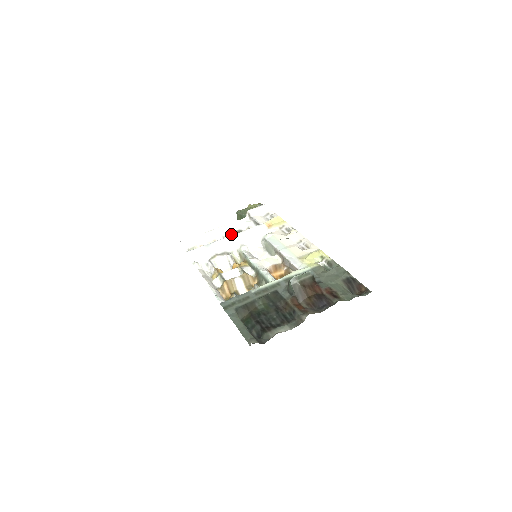
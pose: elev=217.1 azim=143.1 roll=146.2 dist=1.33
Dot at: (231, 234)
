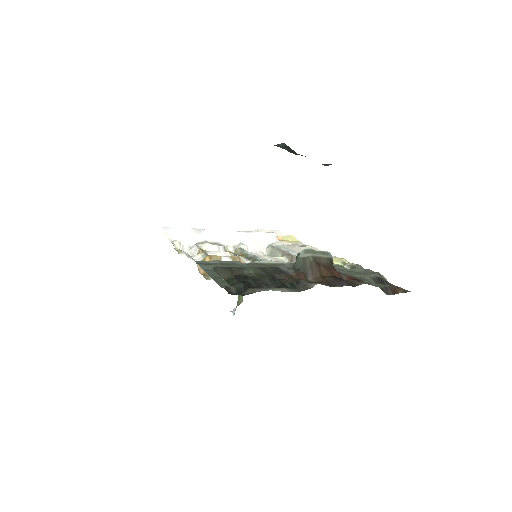
Dot at: occluded
